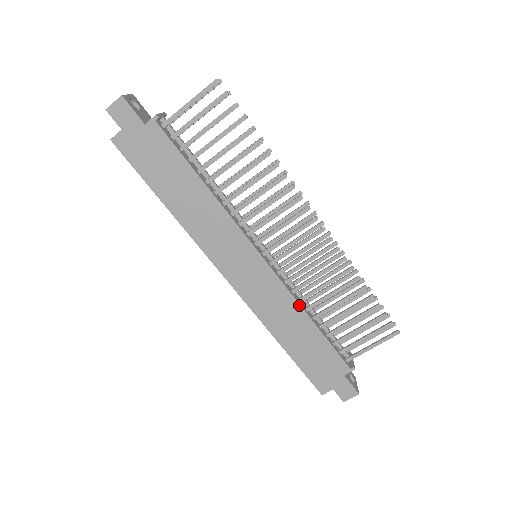
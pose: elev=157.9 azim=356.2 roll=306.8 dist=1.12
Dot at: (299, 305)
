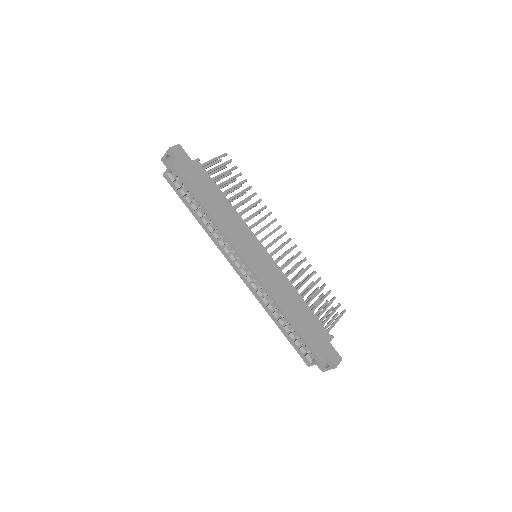
Dot at: (292, 285)
